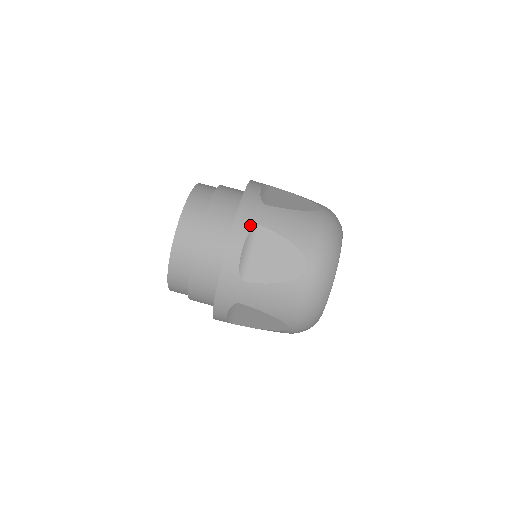
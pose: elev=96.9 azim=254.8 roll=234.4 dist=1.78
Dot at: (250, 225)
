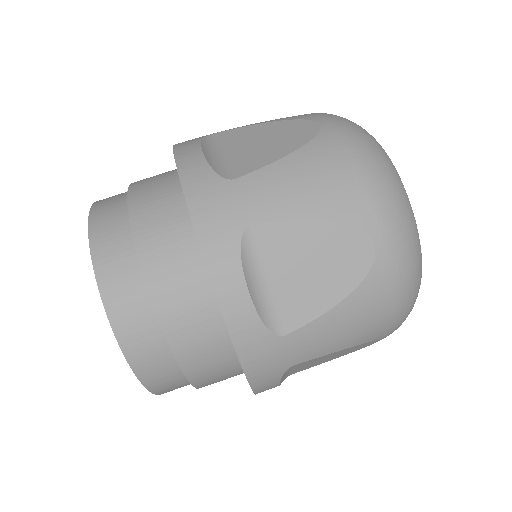
Dot at: (233, 237)
